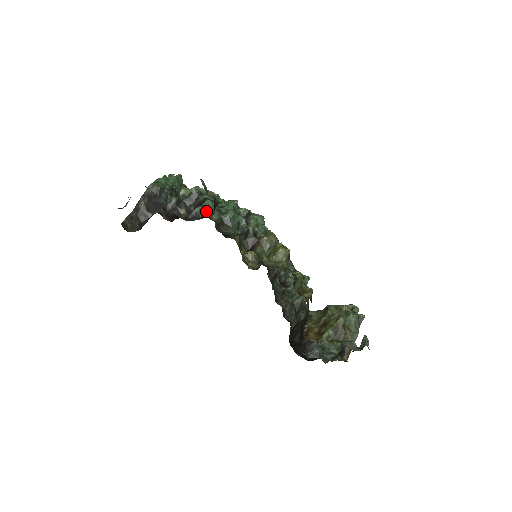
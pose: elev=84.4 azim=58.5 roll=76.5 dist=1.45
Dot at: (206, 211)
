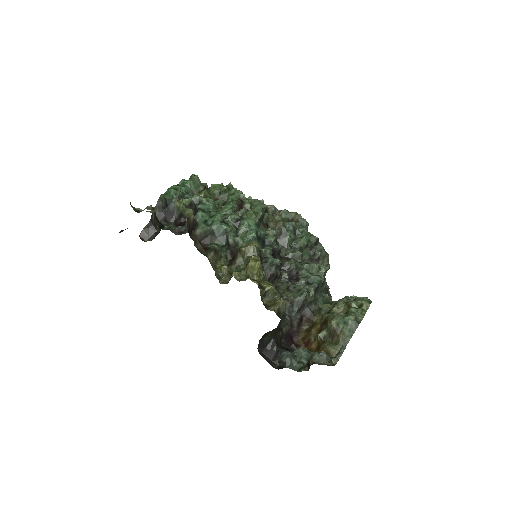
Dot at: (196, 223)
